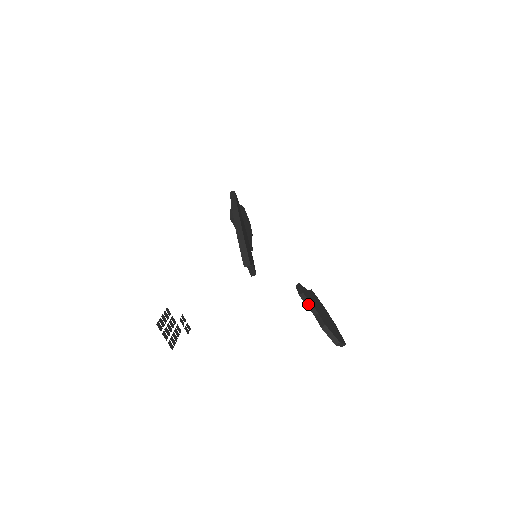
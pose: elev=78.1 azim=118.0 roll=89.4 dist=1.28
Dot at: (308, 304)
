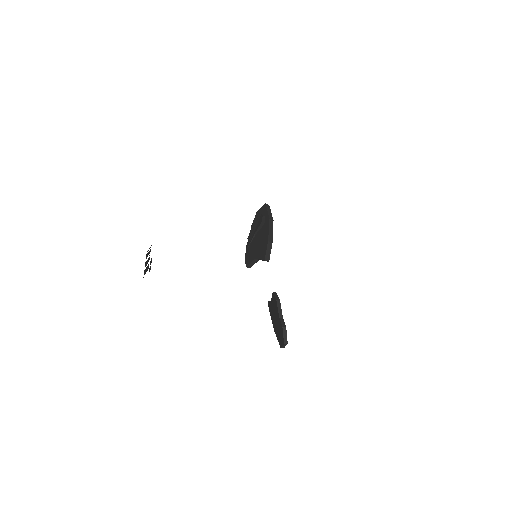
Dot at: (279, 308)
